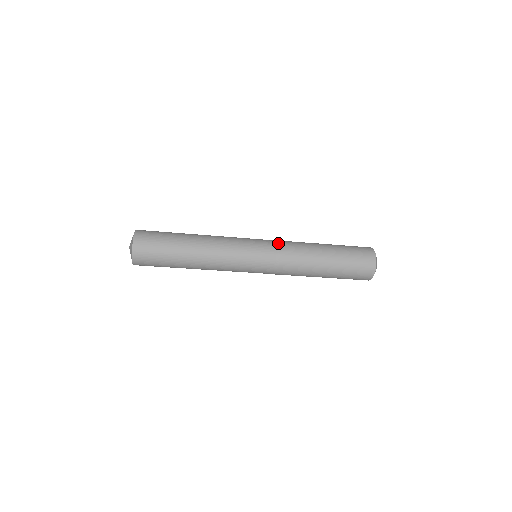
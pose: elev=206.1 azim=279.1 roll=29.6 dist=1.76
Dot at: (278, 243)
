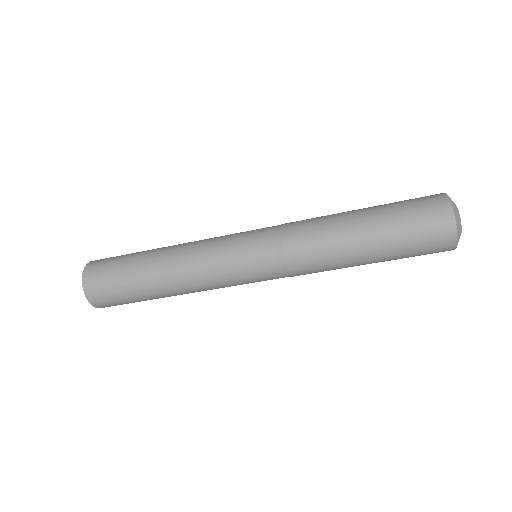
Dot at: occluded
